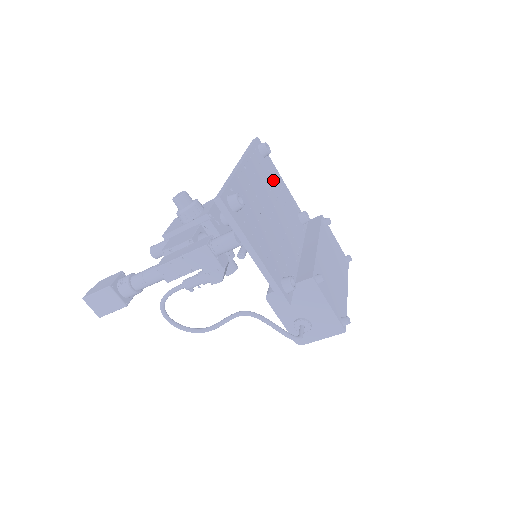
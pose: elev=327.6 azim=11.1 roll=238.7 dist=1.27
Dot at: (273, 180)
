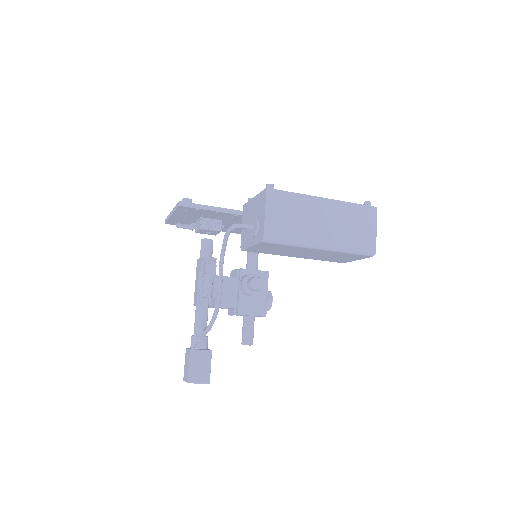
Dot at: occluded
